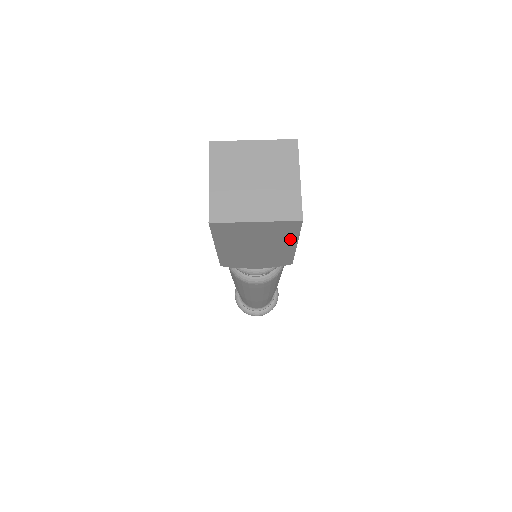
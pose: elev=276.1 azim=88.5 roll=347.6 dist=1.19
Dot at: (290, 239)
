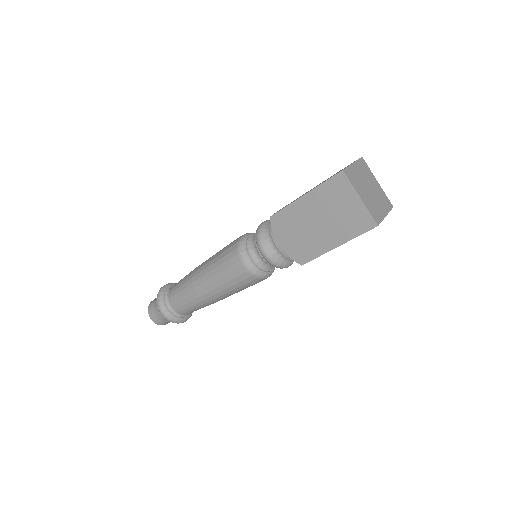
Dot at: (345, 236)
